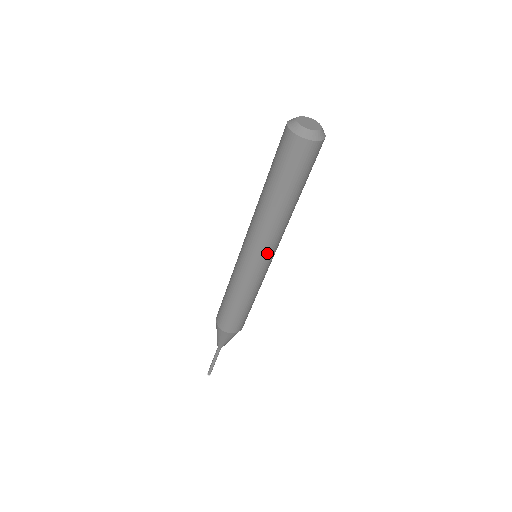
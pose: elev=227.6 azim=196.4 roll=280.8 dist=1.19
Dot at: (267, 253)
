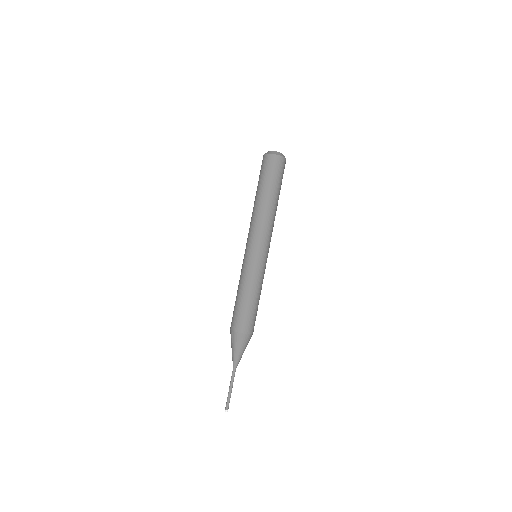
Dot at: occluded
